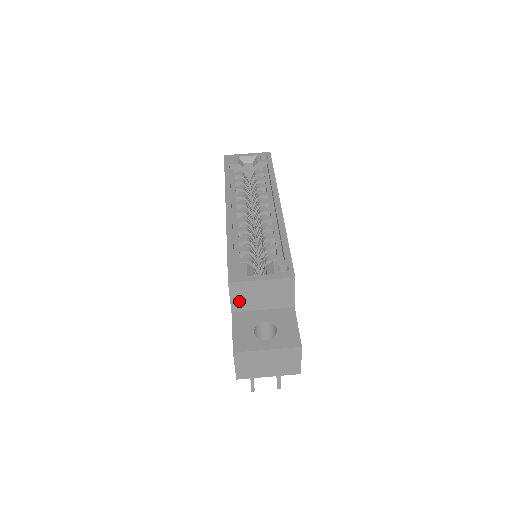
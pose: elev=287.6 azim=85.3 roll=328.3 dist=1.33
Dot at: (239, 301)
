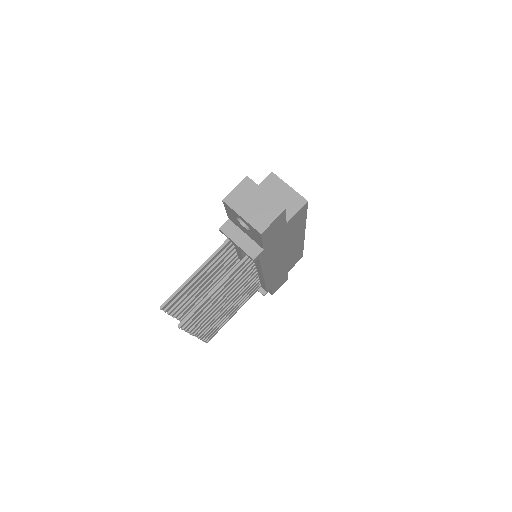
Dot at: occluded
